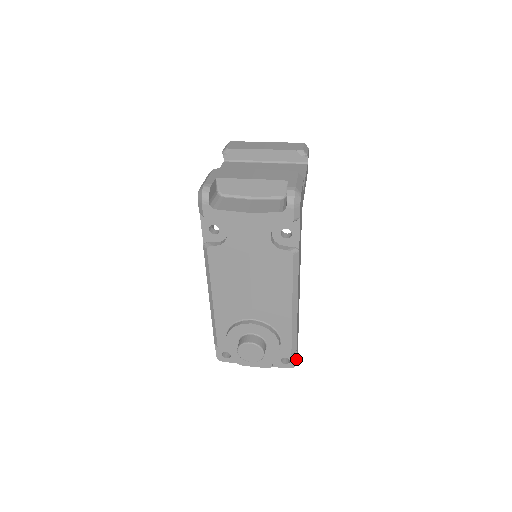
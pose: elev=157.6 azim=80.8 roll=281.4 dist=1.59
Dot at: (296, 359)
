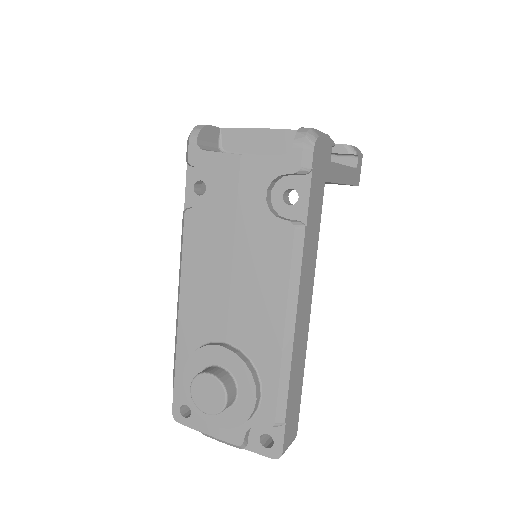
Dot at: (284, 443)
